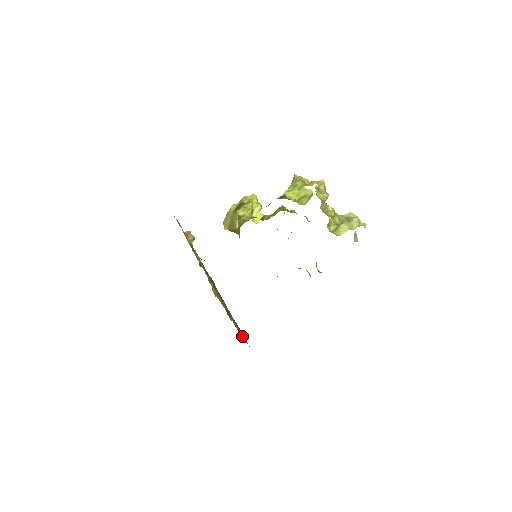
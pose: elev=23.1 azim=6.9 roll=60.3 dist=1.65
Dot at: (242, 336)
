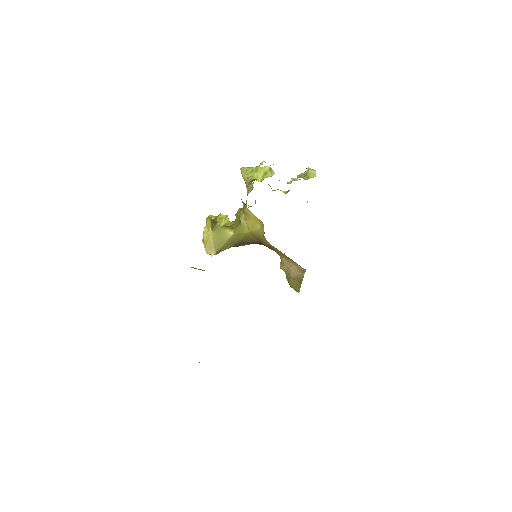
Dot at: occluded
